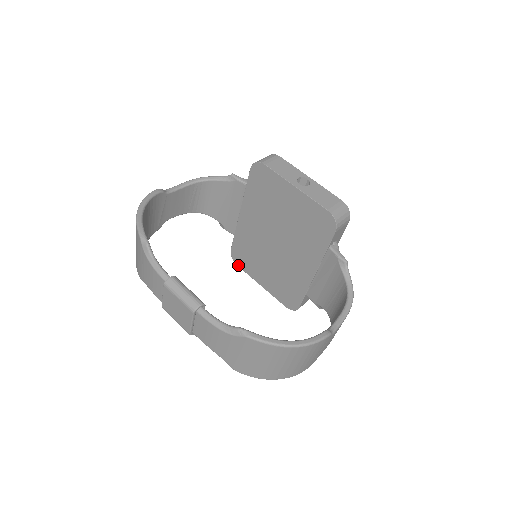
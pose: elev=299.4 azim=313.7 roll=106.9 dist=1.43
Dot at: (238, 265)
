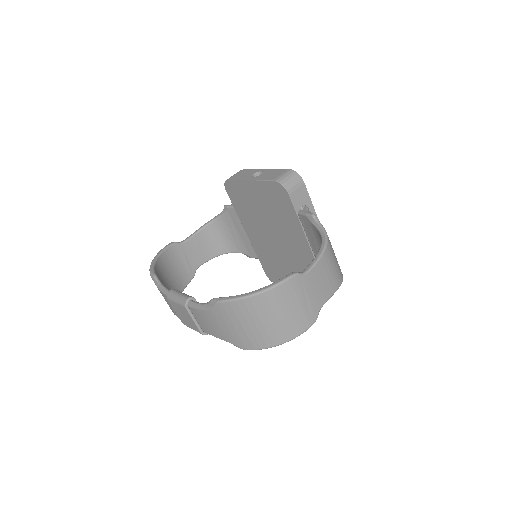
Dot at: occluded
